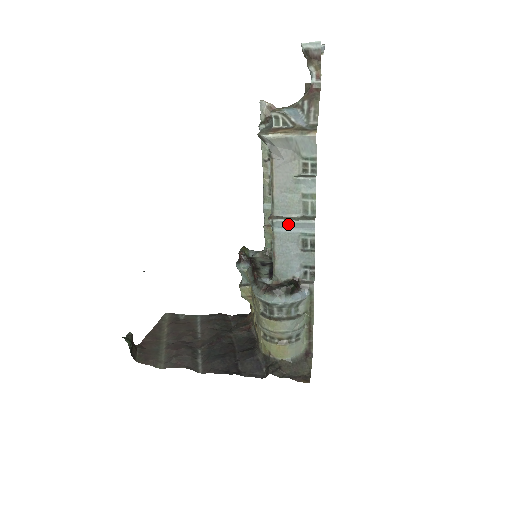
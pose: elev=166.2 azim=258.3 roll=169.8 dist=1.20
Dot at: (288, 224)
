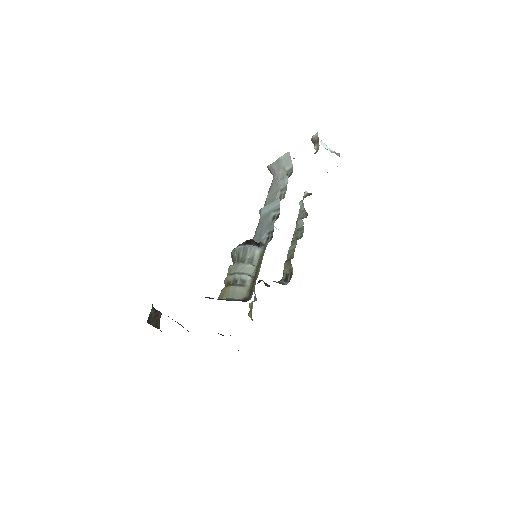
Dot at: (267, 208)
